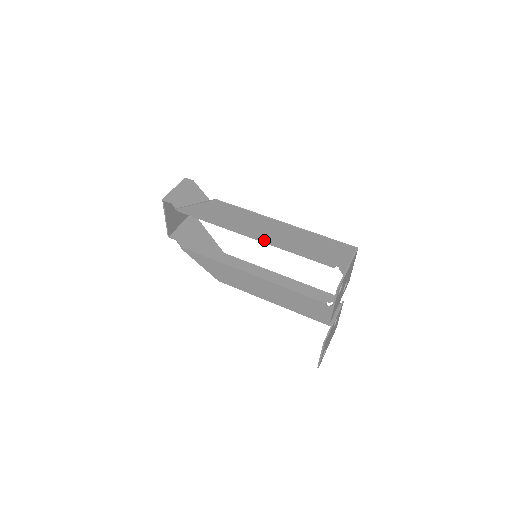
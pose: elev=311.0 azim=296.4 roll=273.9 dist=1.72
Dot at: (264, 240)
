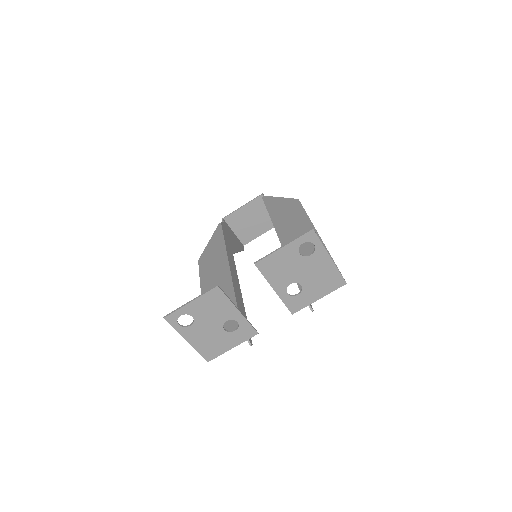
Dot at: (284, 242)
